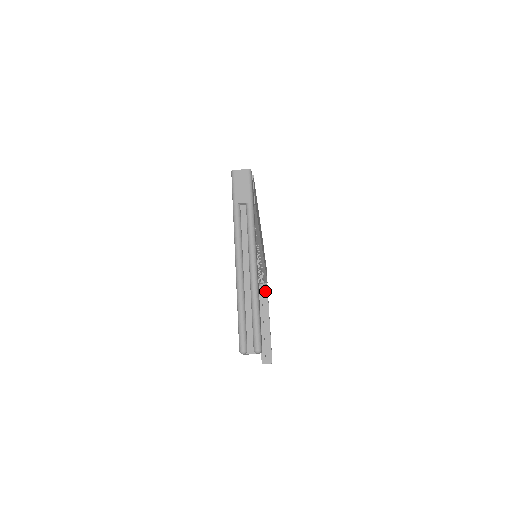
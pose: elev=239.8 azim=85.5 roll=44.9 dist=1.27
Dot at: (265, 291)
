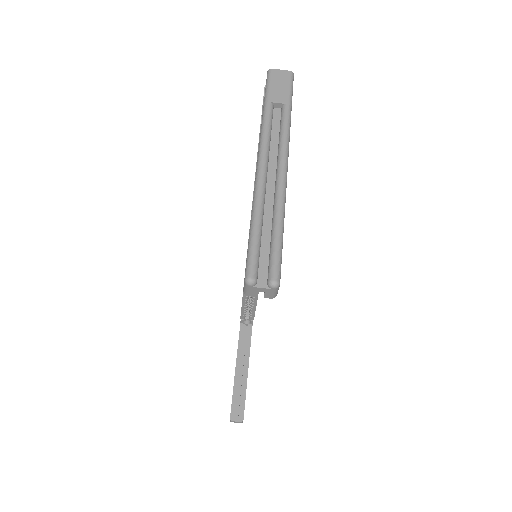
Dot at: (249, 330)
